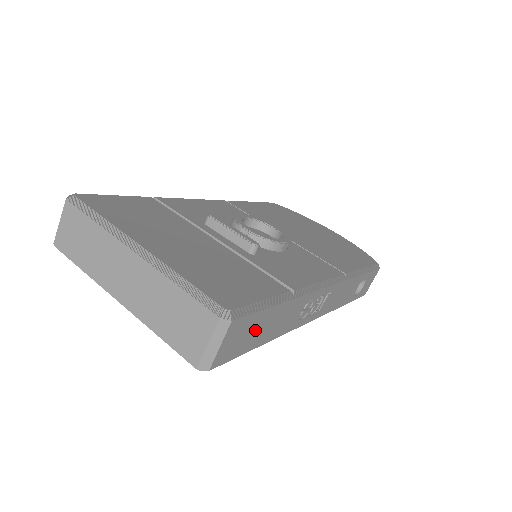
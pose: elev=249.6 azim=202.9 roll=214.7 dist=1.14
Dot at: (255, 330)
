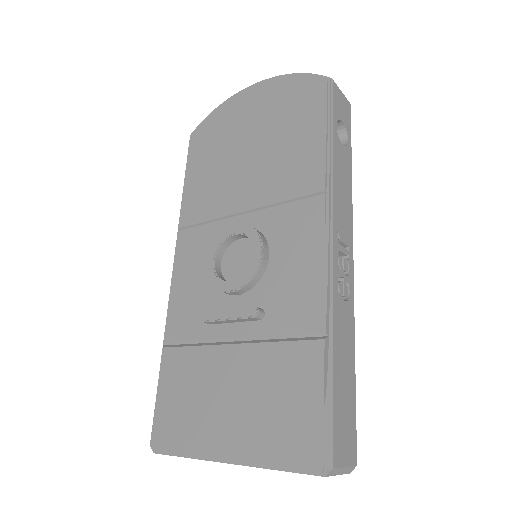
Dot at: (344, 404)
